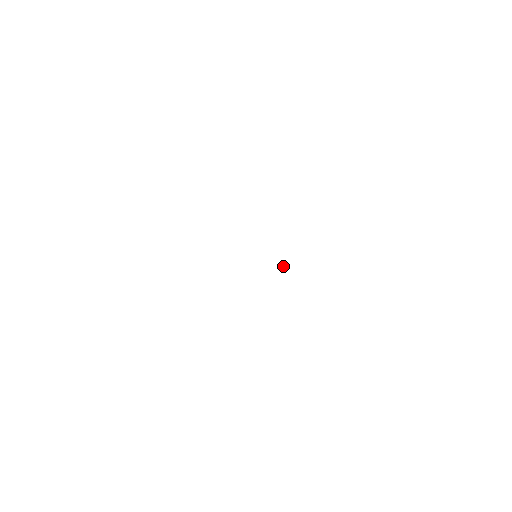
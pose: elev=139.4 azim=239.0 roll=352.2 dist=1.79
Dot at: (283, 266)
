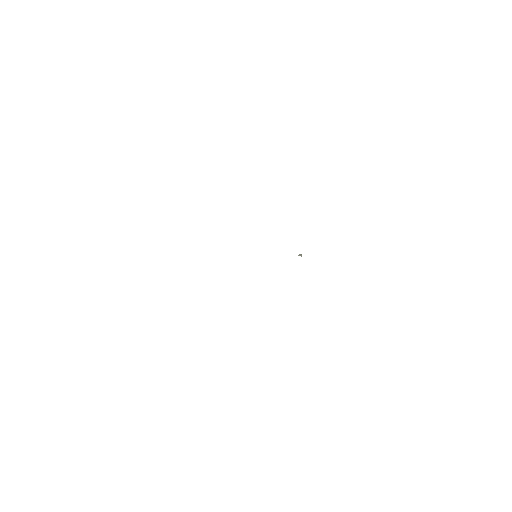
Dot at: (301, 256)
